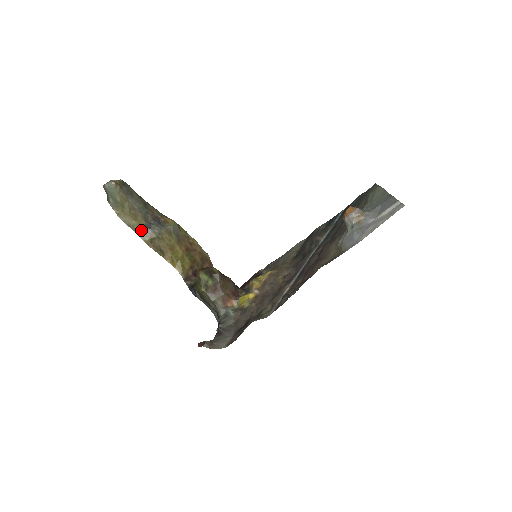
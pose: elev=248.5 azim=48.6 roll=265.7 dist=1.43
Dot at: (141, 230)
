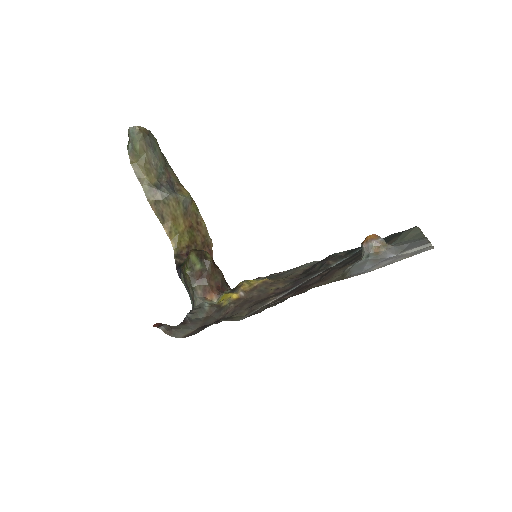
Dot at: (149, 188)
